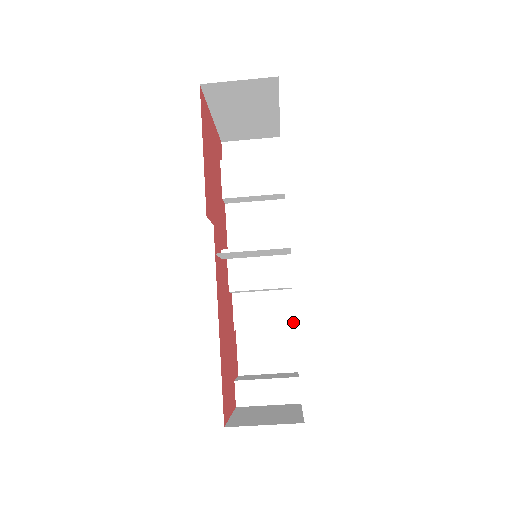
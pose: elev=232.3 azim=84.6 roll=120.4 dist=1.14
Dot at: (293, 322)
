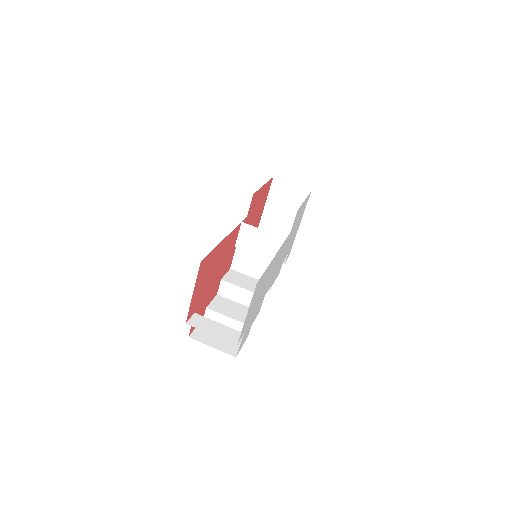
Dot at: occluded
